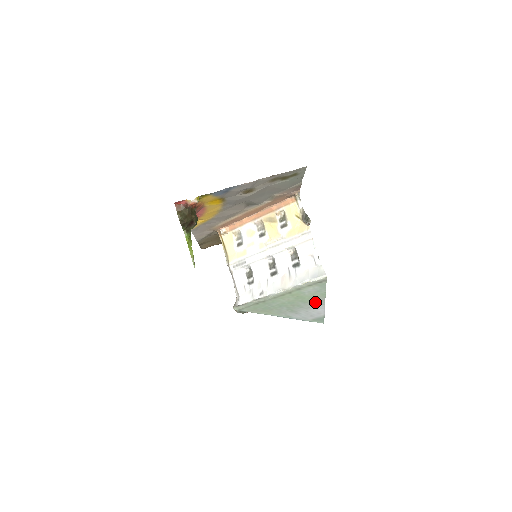
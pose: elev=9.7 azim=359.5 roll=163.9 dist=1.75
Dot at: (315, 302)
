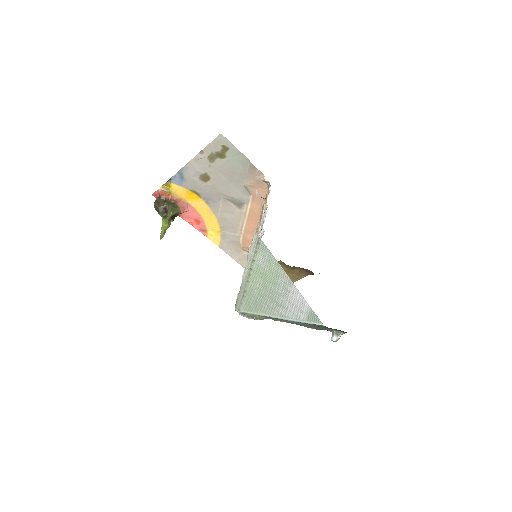
Dot at: (283, 282)
